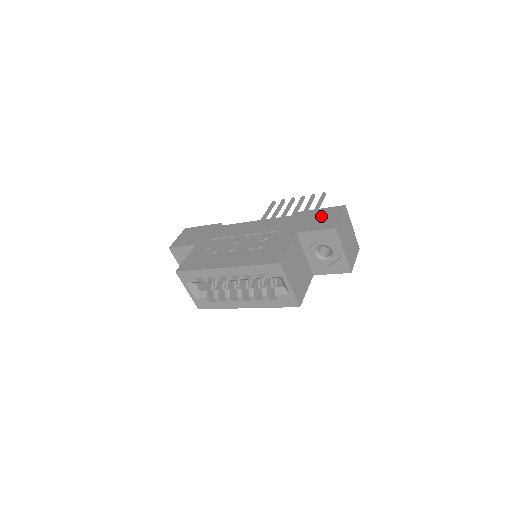
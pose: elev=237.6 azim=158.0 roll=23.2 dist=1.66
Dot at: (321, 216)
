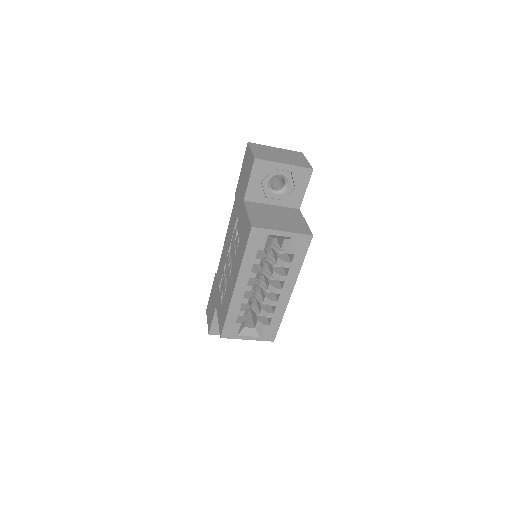
Dot at: (244, 170)
